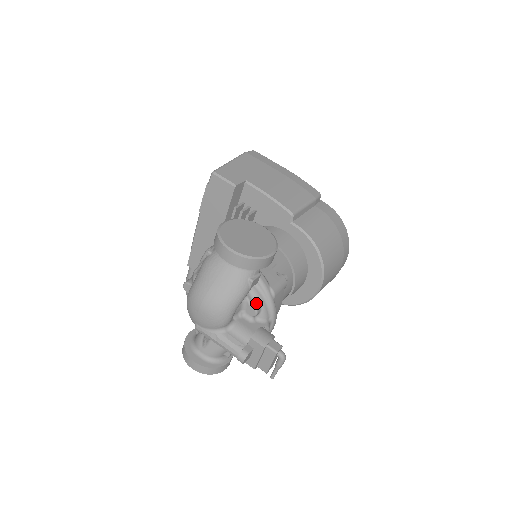
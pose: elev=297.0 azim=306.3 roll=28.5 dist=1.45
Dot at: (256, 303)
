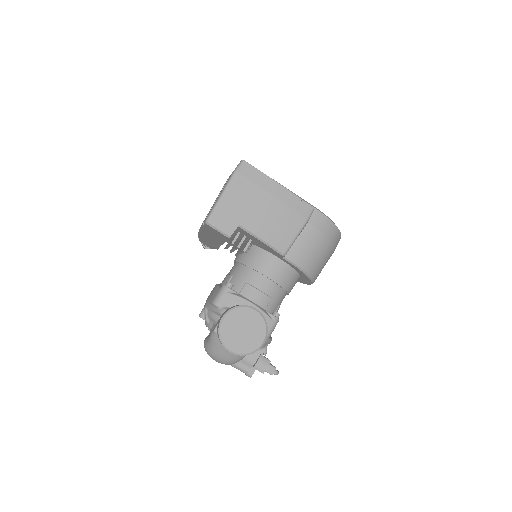
Dot at: occluded
